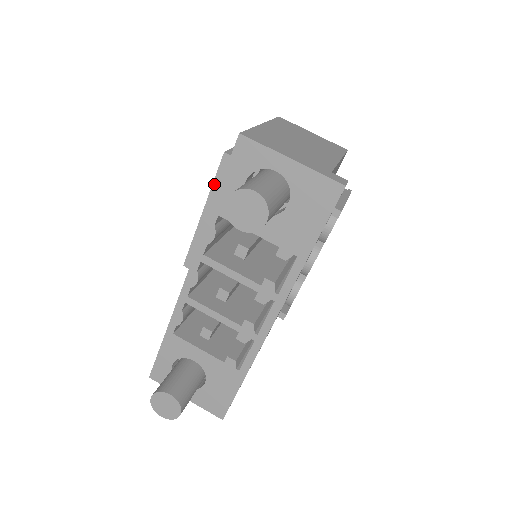
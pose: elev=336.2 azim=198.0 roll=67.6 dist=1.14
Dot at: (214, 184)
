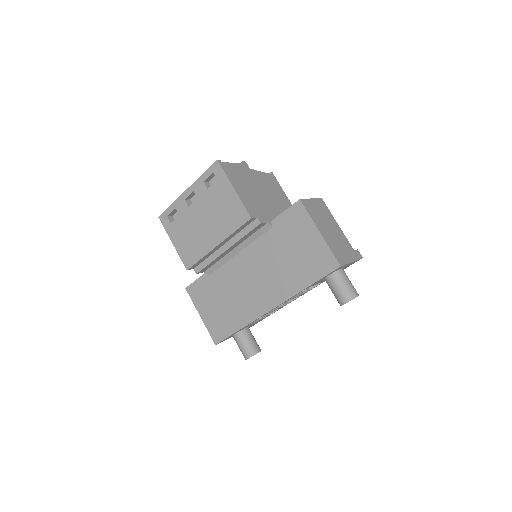
Dot at: (234, 232)
